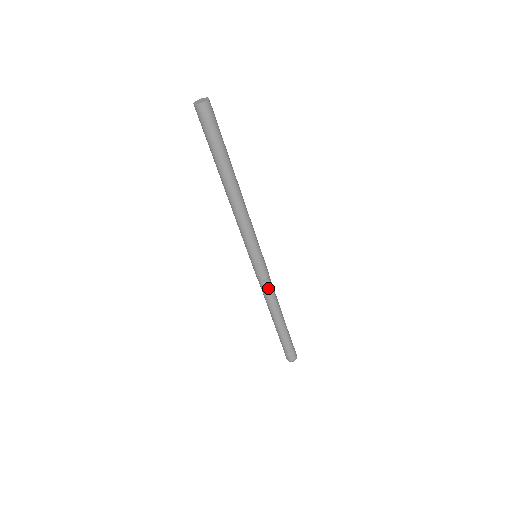
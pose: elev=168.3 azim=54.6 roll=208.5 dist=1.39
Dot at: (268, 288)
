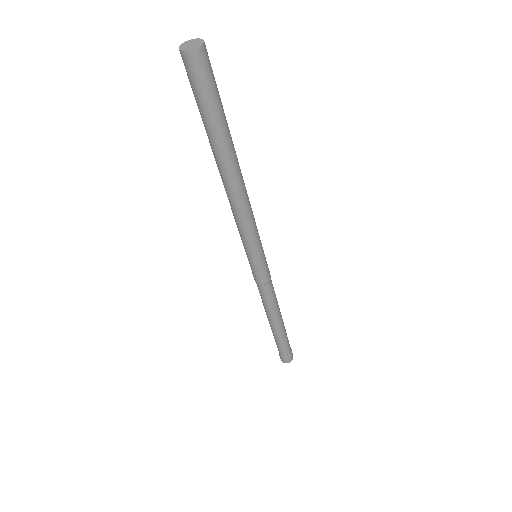
Dot at: (262, 293)
